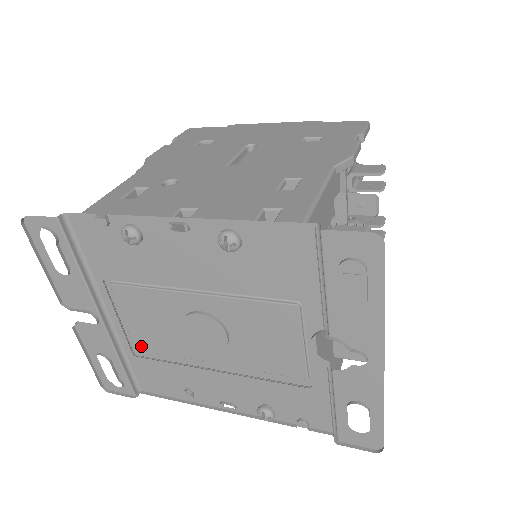
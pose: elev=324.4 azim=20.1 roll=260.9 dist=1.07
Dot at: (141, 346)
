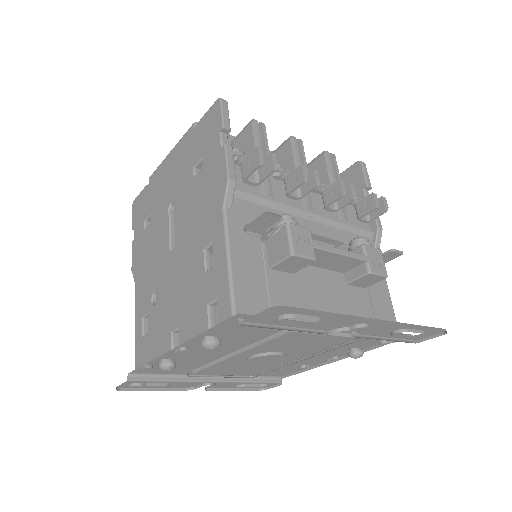
Dot at: (249, 373)
